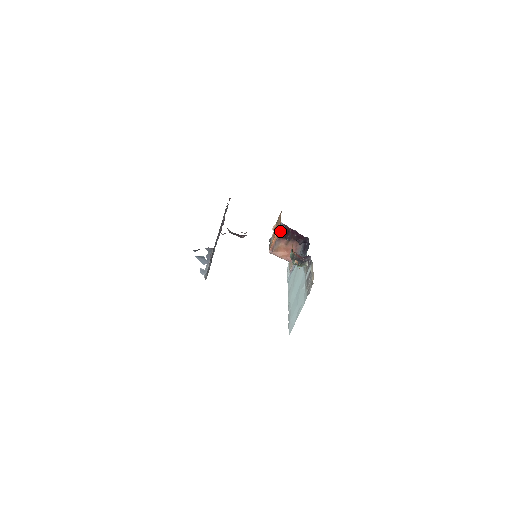
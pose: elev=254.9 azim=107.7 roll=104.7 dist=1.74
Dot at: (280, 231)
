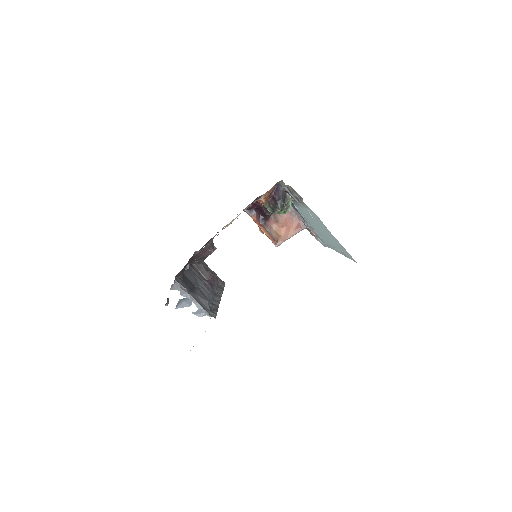
Dot at: (256, 219)
